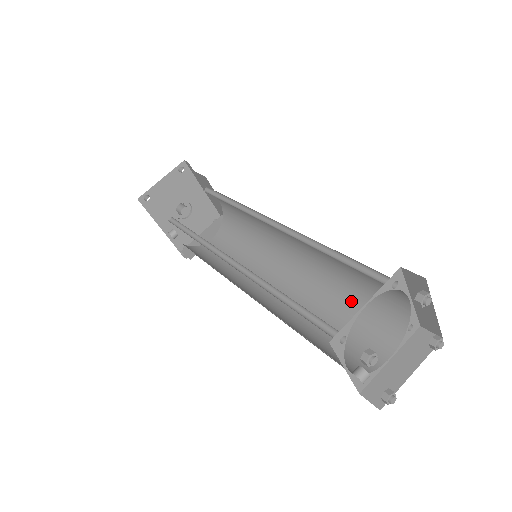
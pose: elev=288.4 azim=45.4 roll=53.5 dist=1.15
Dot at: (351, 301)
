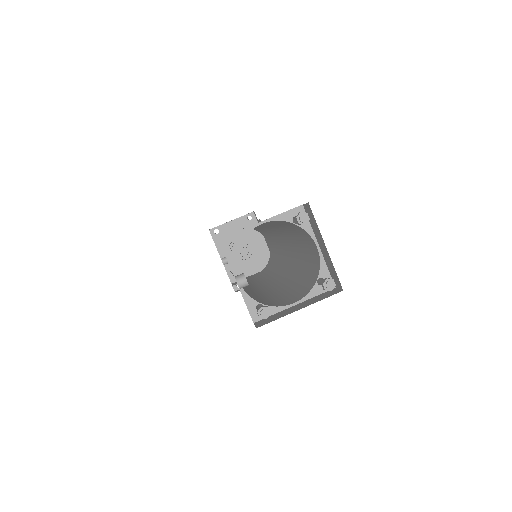
Dot at: (299, 278)
